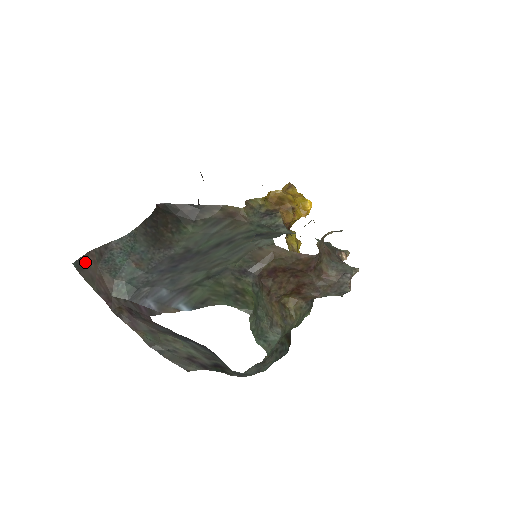
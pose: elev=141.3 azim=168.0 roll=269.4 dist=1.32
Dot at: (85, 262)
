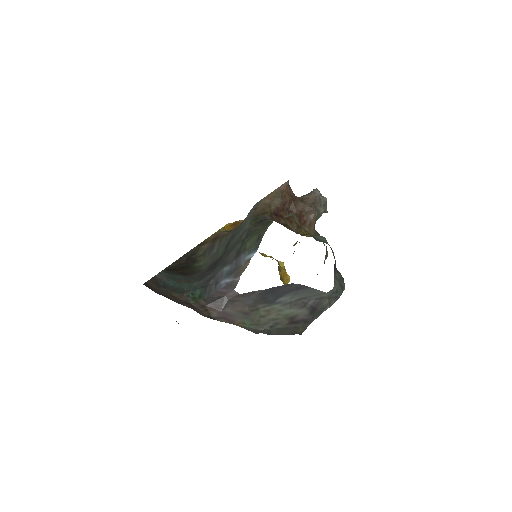
Dot at: (150, 287)
